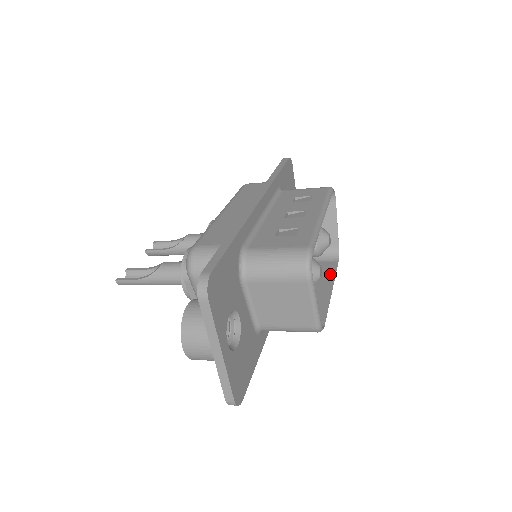
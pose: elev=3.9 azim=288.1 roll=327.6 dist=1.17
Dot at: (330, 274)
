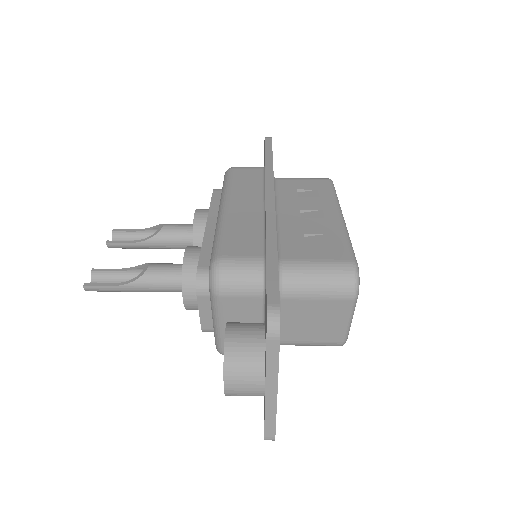
Dot at: occluded
